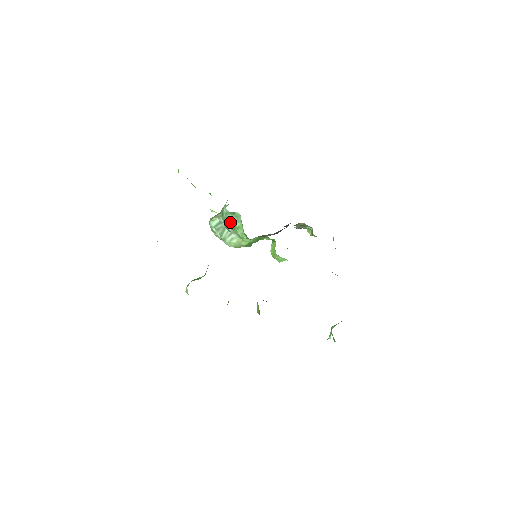
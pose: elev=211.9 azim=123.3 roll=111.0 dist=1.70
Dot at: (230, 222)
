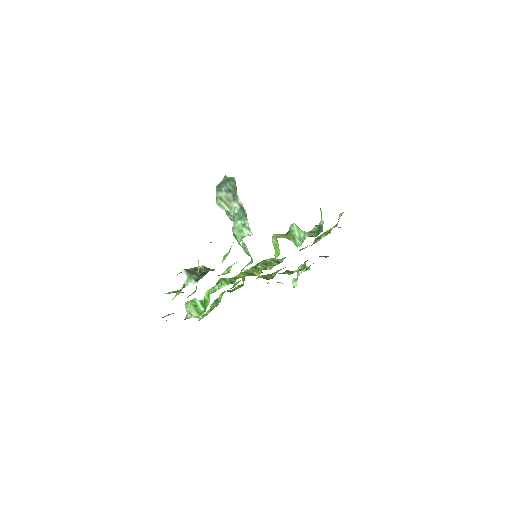
Dot at: occluded
